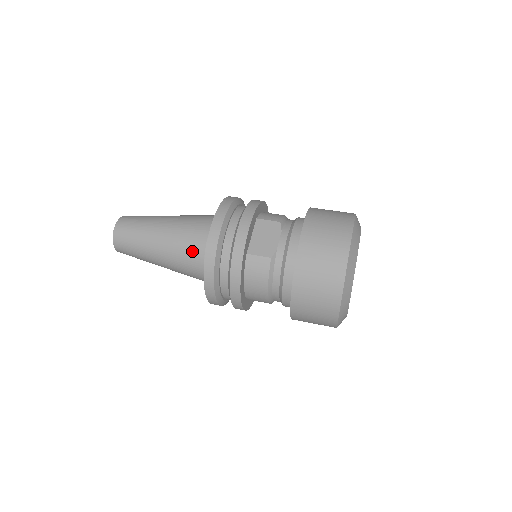
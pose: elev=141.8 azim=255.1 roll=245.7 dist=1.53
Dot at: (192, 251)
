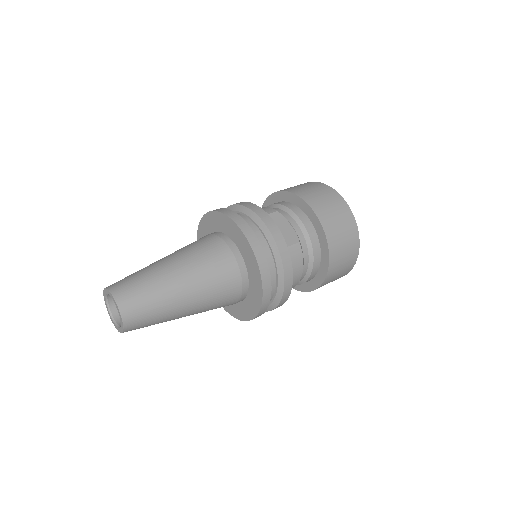
Dot at: (226, 276)
